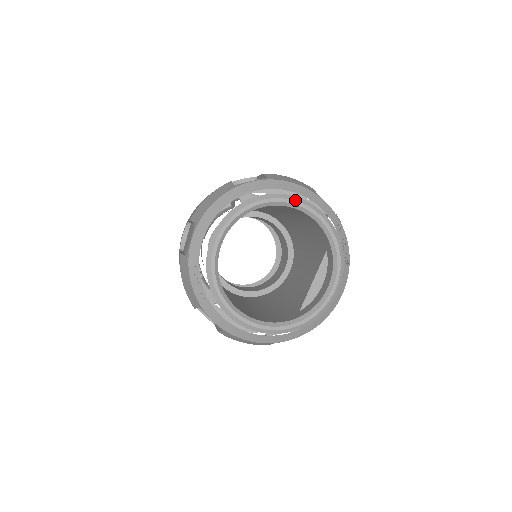
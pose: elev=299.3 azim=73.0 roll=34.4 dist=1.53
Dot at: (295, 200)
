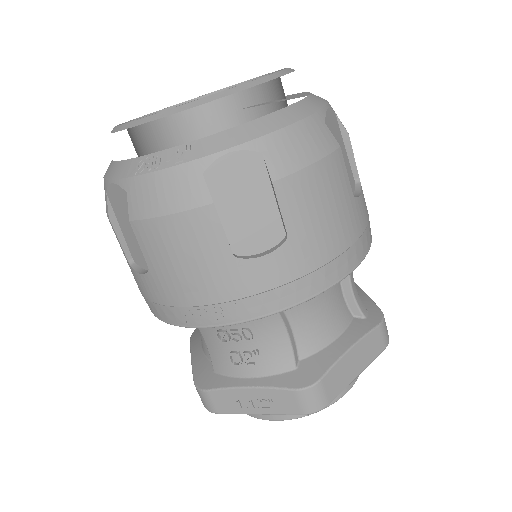
Dot at: (160, 111)
